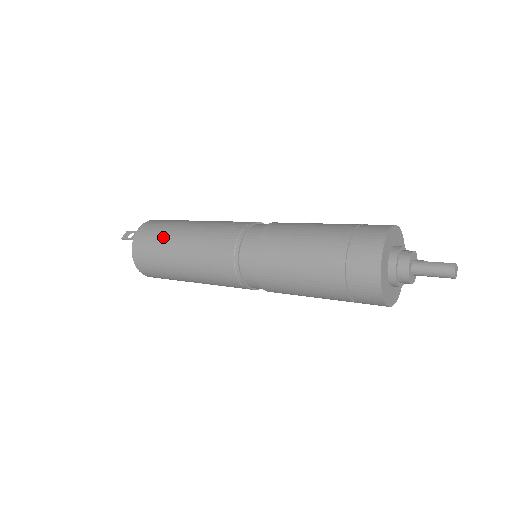
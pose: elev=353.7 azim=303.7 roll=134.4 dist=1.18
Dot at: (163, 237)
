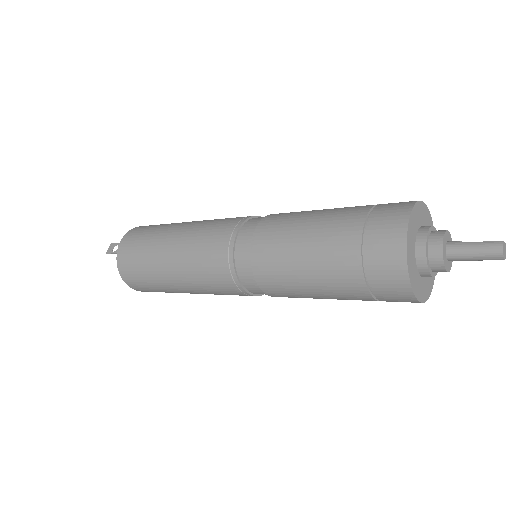
Dot at: (148, 248)
